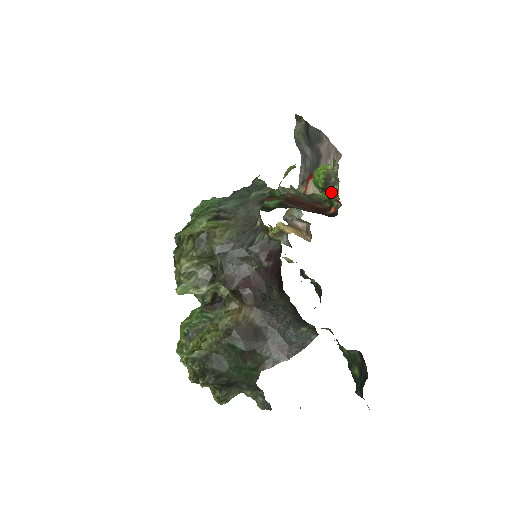
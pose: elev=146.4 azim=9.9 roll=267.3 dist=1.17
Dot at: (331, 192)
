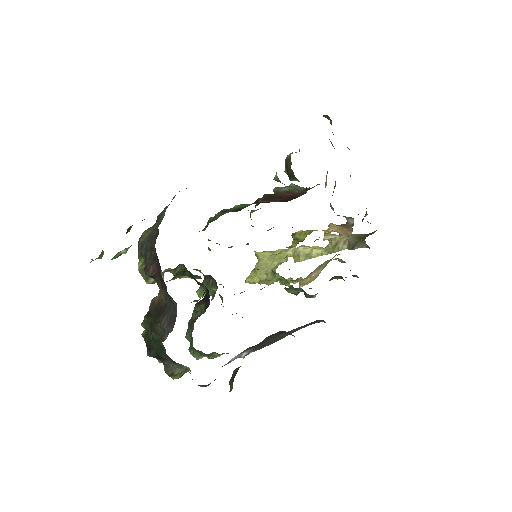
Dot at: (275, 177)
